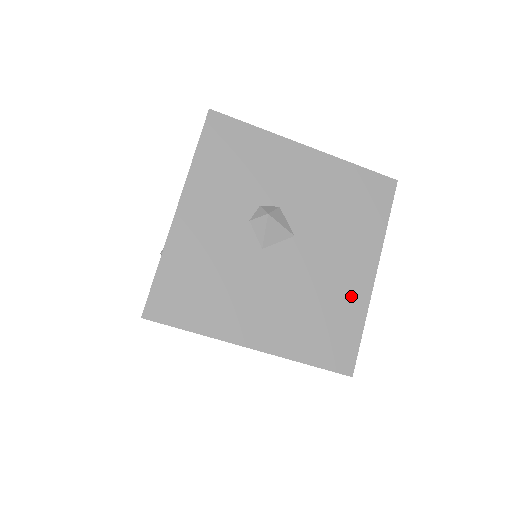
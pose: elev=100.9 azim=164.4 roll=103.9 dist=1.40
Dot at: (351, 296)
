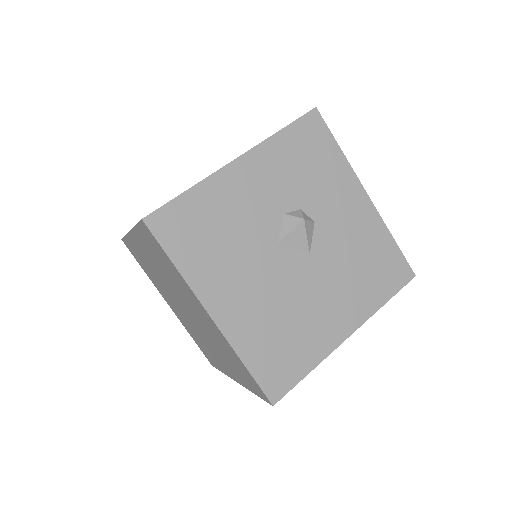
Dot at: (319, 337)
